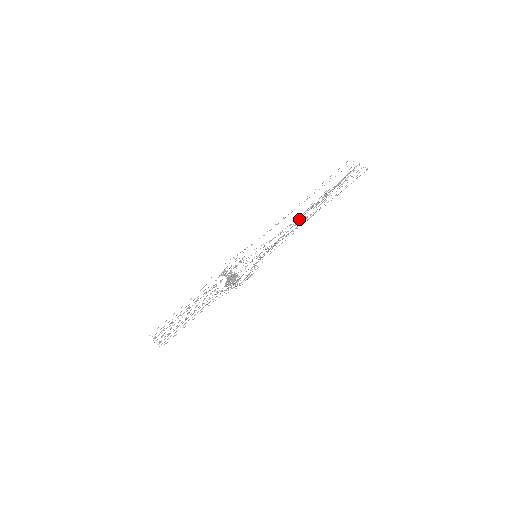
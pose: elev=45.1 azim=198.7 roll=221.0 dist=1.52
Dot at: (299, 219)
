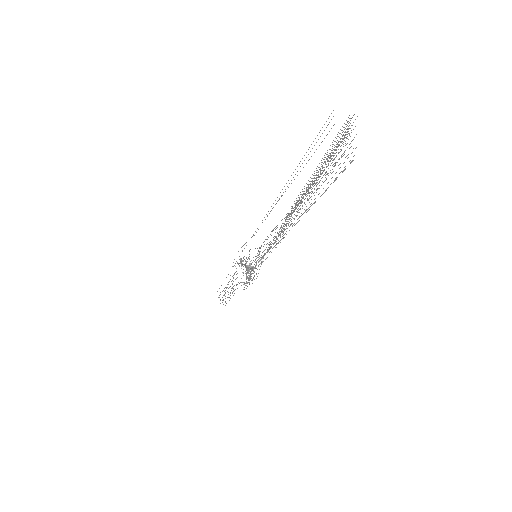
Dot at: occluded
